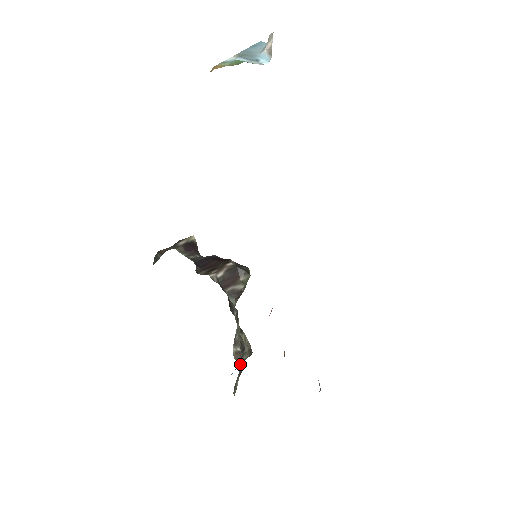
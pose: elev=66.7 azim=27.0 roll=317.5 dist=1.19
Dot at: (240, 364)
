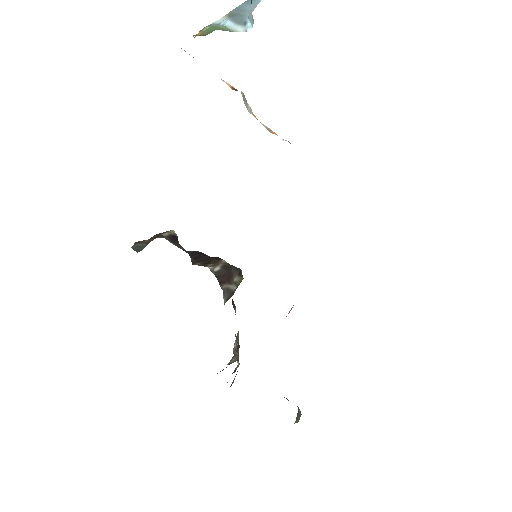
Dot at: (238, 361)
